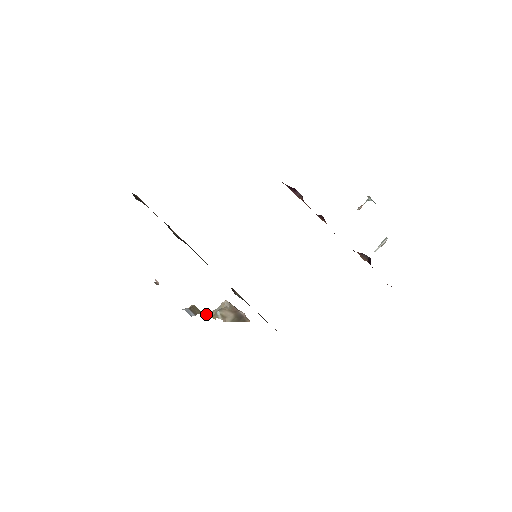
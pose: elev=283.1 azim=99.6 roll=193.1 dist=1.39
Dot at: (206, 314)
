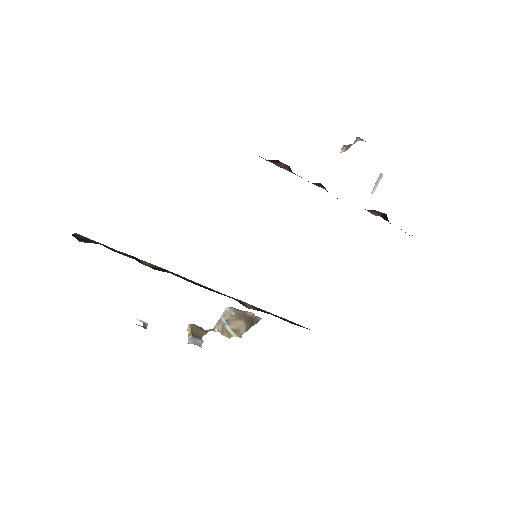
Dot at: (210, 330)
